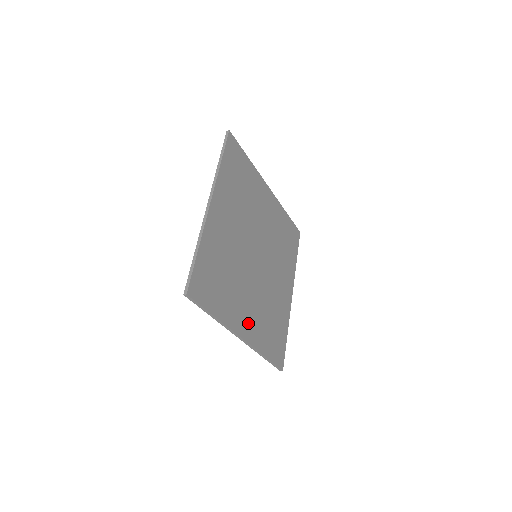
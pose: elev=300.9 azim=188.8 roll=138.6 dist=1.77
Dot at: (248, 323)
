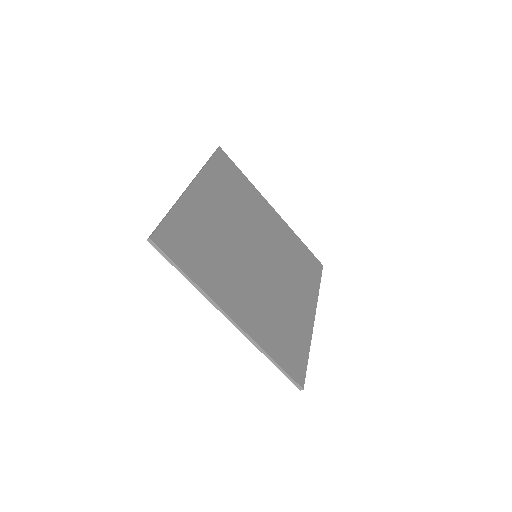
Dot at: (242, 309)
